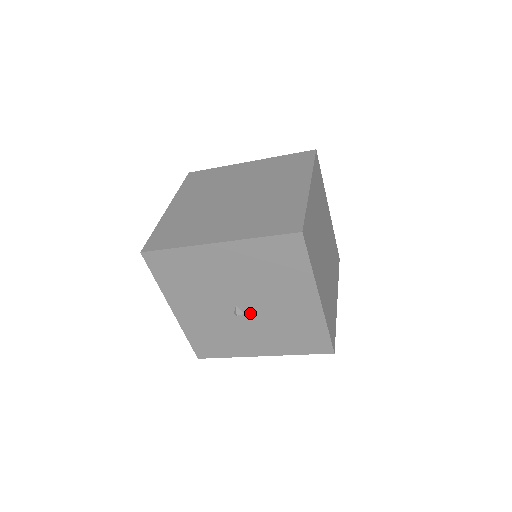
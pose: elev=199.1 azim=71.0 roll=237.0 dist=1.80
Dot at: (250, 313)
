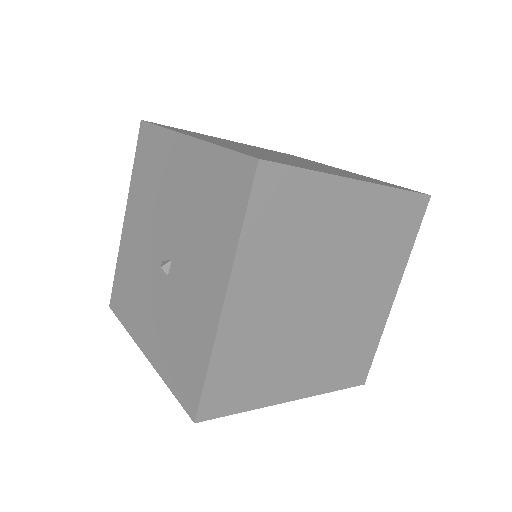
Dot at: (173, 251)
